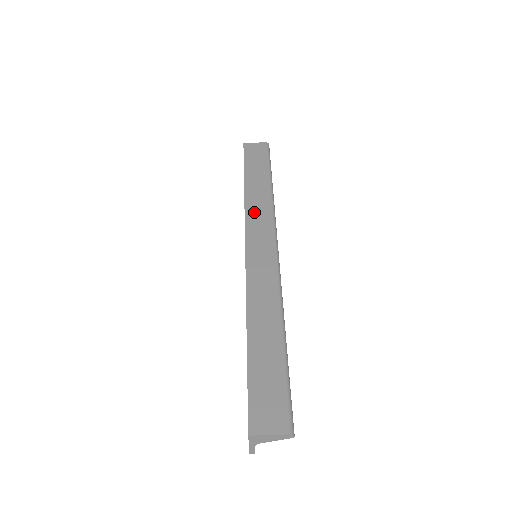
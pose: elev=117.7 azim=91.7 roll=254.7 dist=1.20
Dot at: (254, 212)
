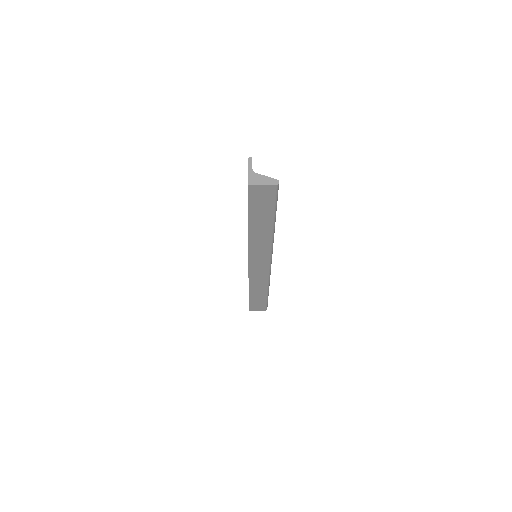
Dot at: (256, 247)
